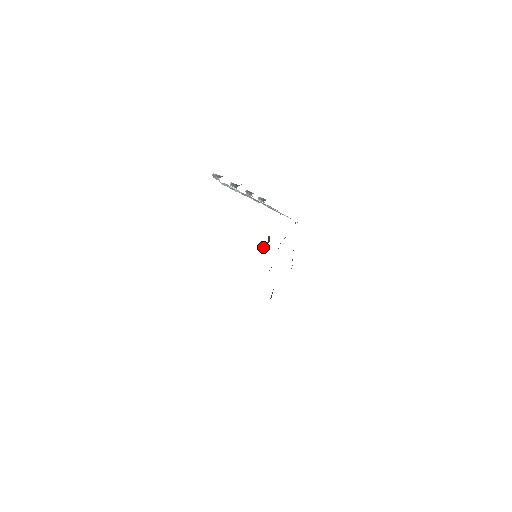
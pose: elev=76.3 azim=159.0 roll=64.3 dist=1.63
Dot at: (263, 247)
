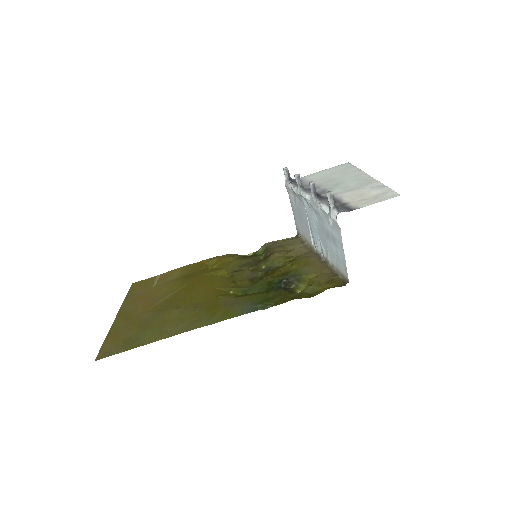
Dot at: (287, 281)
